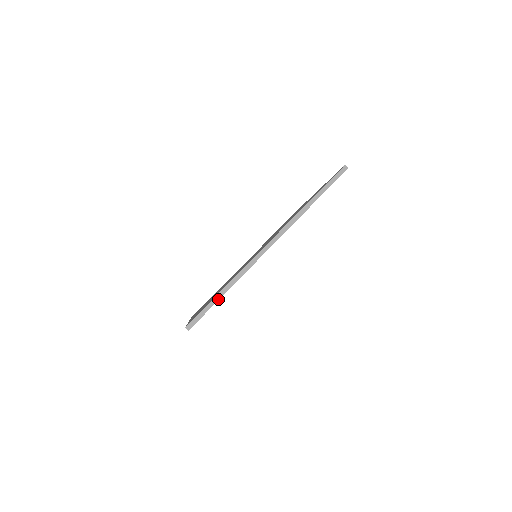
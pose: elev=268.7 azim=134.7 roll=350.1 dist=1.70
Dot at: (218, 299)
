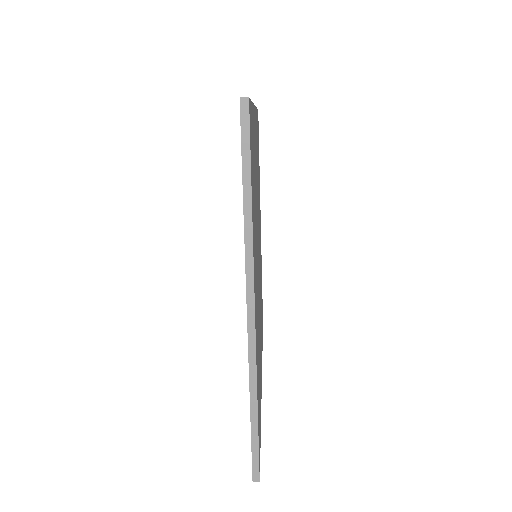
Dot at: occluded
